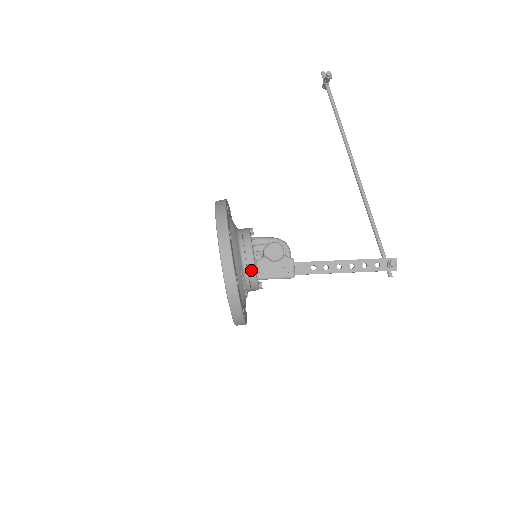
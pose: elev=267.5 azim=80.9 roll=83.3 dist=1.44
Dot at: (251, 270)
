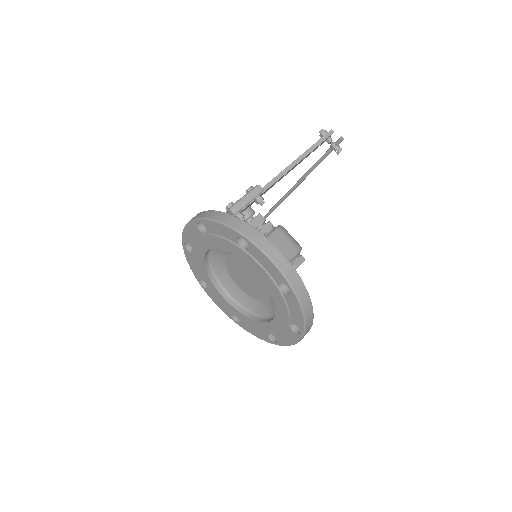
Dot at: occluded
